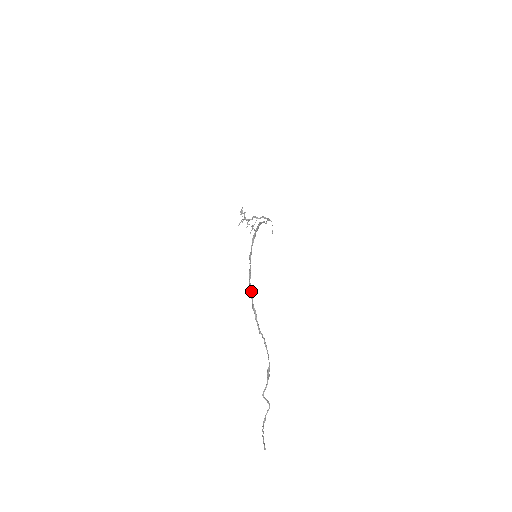
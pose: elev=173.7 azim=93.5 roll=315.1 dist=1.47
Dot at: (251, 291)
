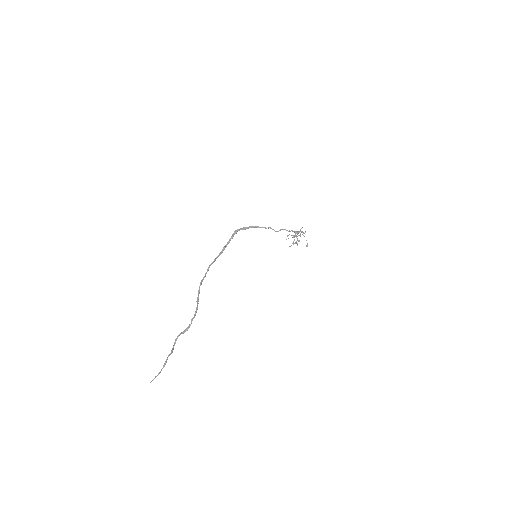
Dot at: (207, 271)
